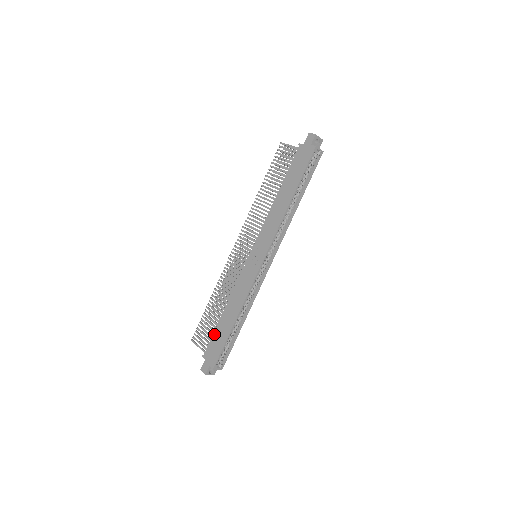
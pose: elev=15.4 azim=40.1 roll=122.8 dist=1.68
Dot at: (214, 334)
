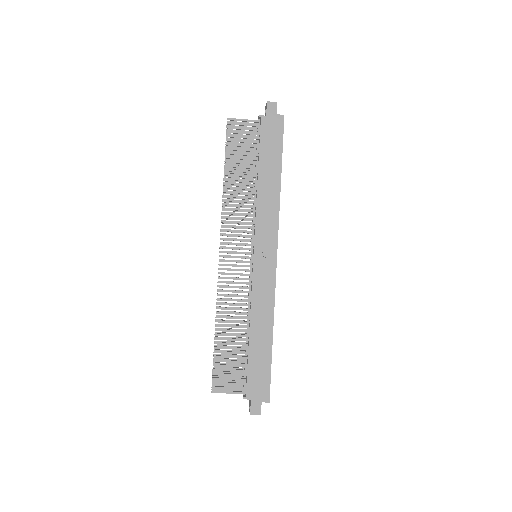
Dot at: (249, 365)
